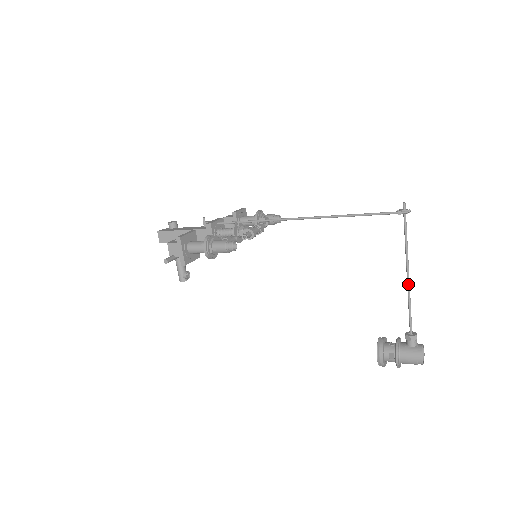
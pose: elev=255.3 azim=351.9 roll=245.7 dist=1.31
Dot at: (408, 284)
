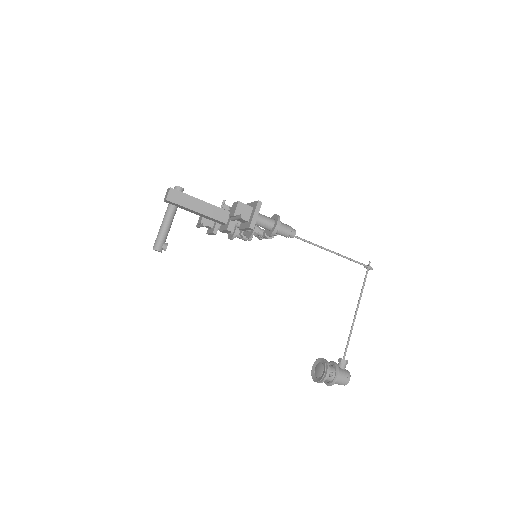
Dot at: occluded
